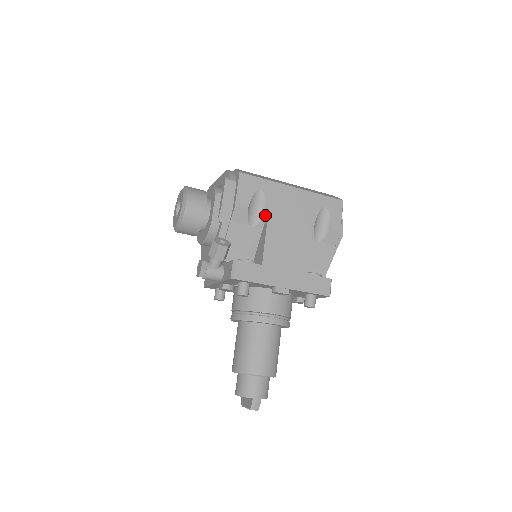
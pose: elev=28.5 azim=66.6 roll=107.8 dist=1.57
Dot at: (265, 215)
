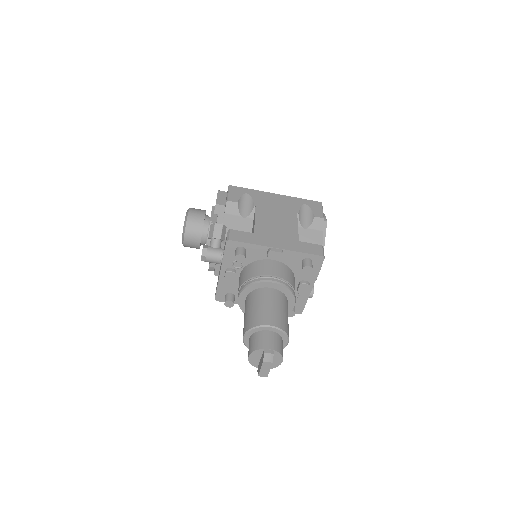
Dot at: (253, 207)
